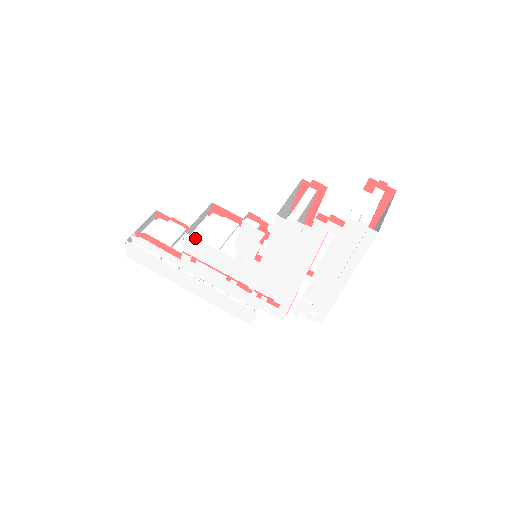
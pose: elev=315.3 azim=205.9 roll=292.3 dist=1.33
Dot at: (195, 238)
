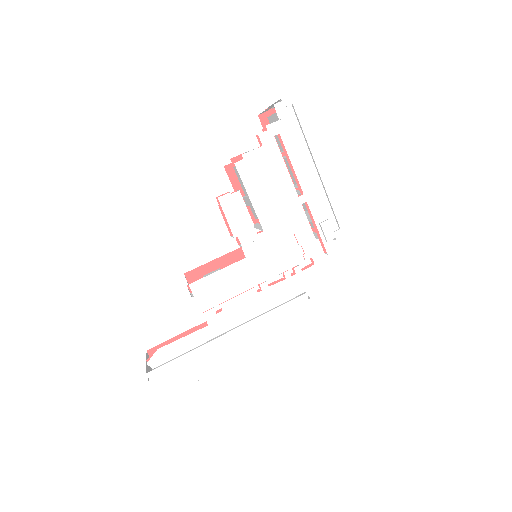
Dot at: (200, 280)
